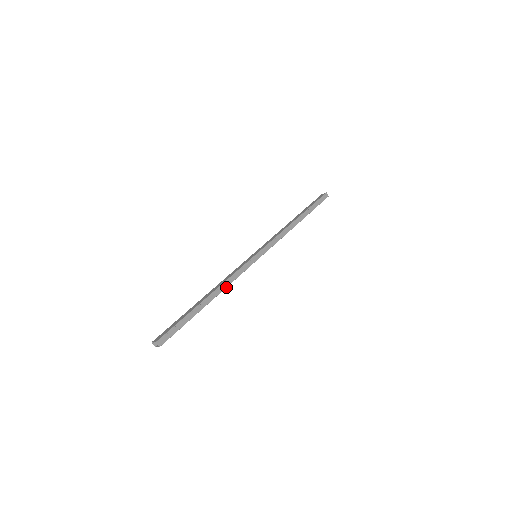
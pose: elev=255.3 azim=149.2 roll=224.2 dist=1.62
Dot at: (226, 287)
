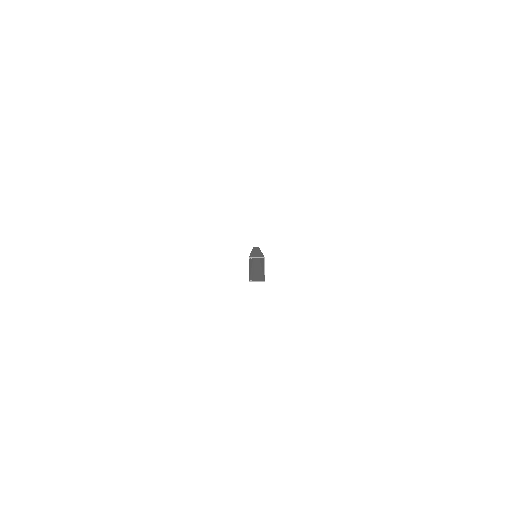
Dot at: occluded
